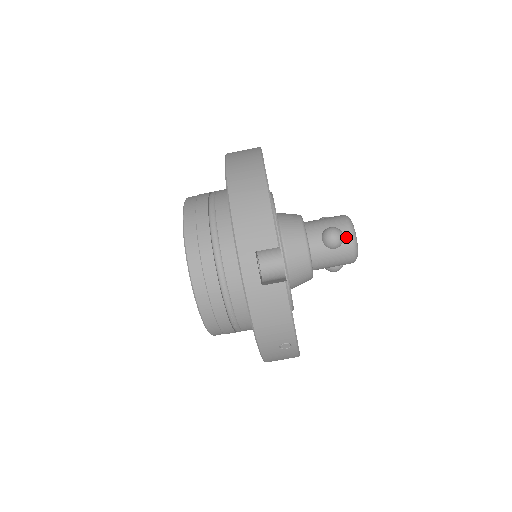
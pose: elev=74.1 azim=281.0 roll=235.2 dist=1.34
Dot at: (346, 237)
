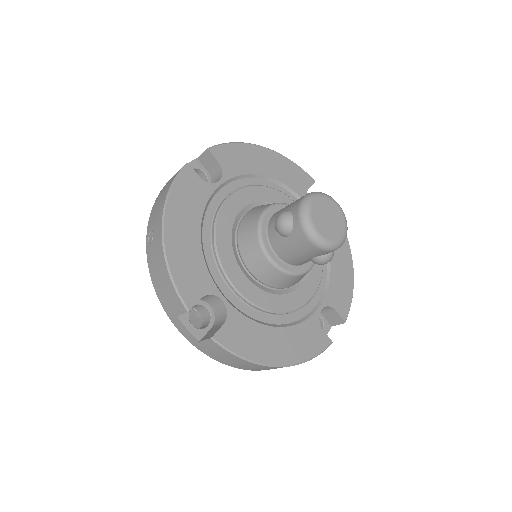
Dot at: occluded
